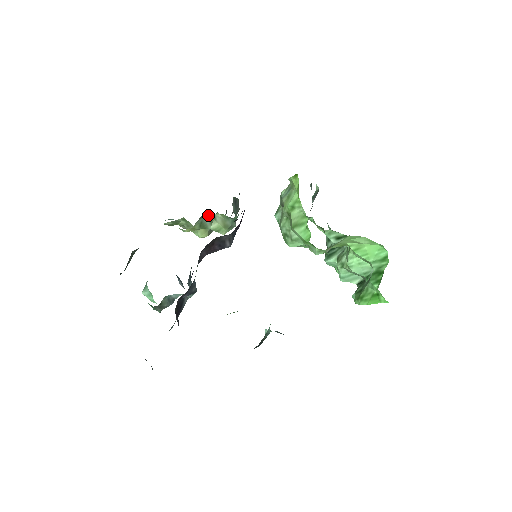
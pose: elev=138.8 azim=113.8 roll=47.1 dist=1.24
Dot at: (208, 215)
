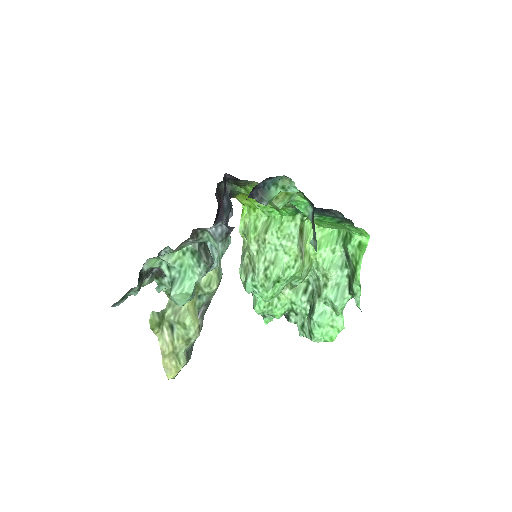
Dot at: occluded
